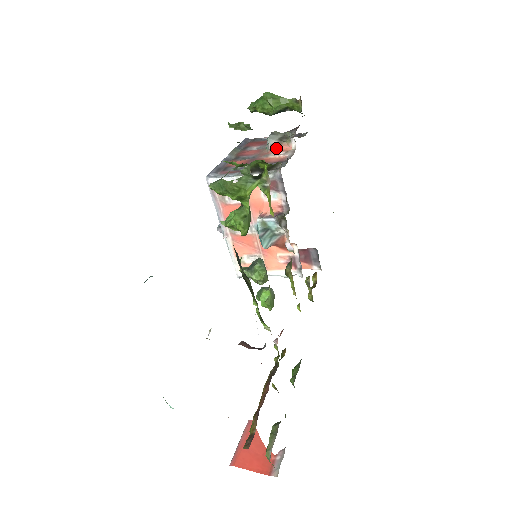
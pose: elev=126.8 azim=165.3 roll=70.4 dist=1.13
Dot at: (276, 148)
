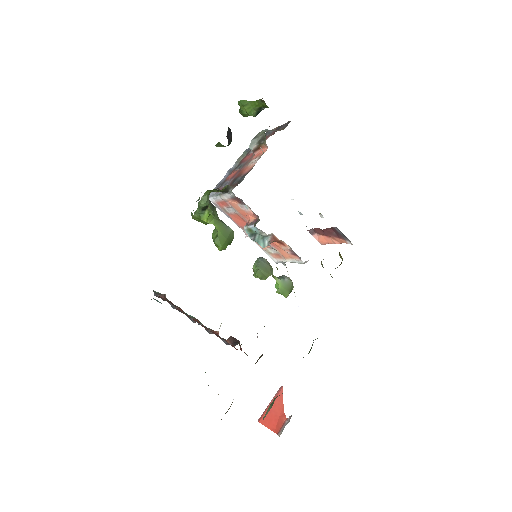
Dot at: (258, 152)
